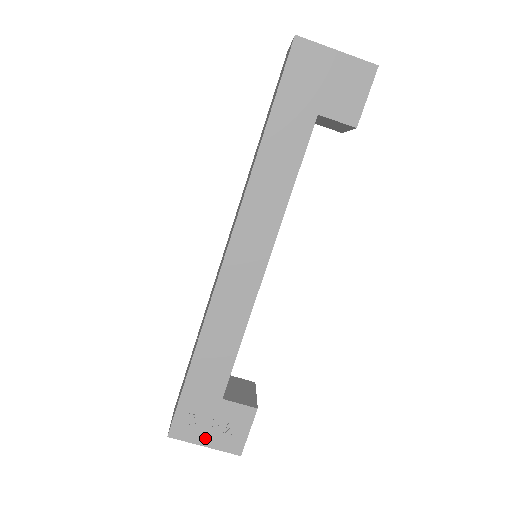
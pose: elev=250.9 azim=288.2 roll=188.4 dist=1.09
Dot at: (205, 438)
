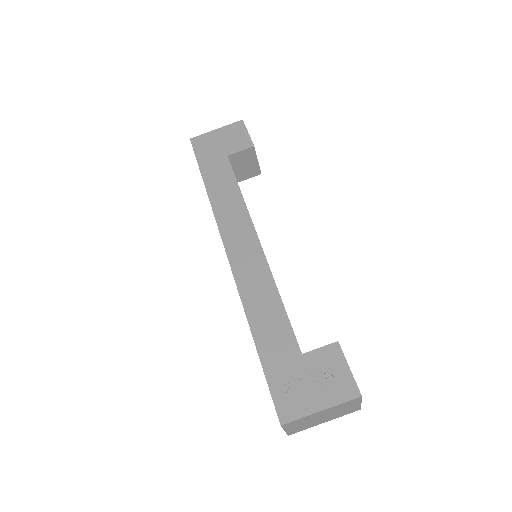
Dot at: (315, 402)
